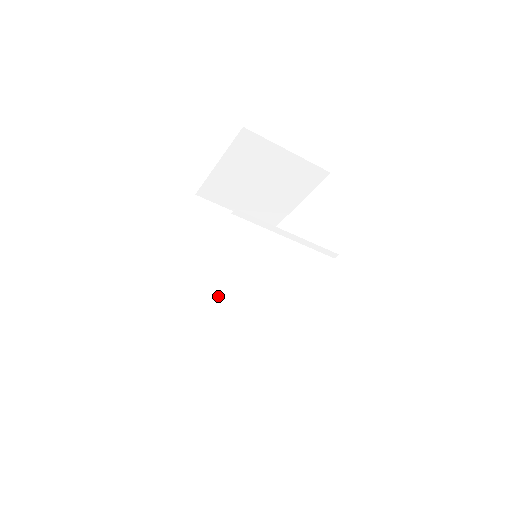
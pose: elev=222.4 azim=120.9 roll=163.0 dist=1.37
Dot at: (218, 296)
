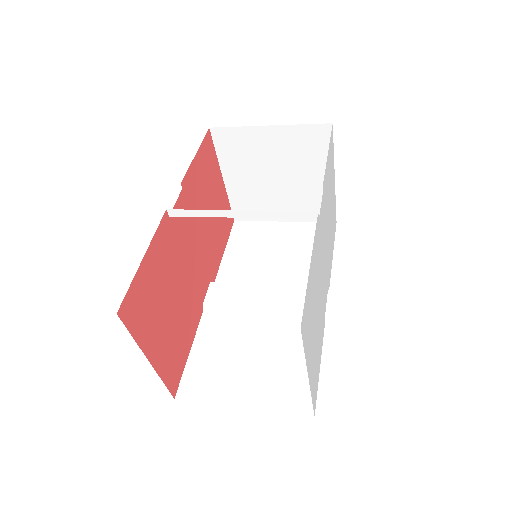
Dot at: (249, 318)
